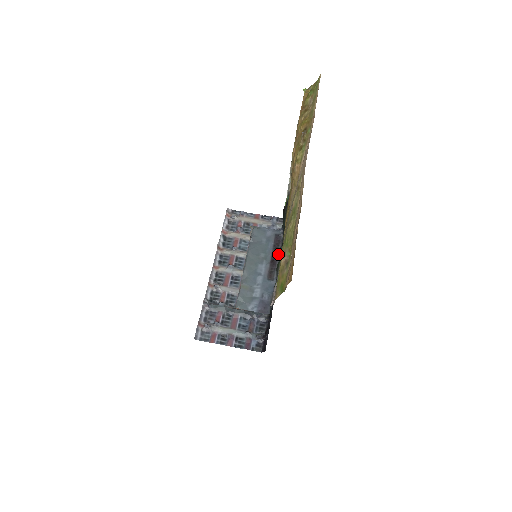
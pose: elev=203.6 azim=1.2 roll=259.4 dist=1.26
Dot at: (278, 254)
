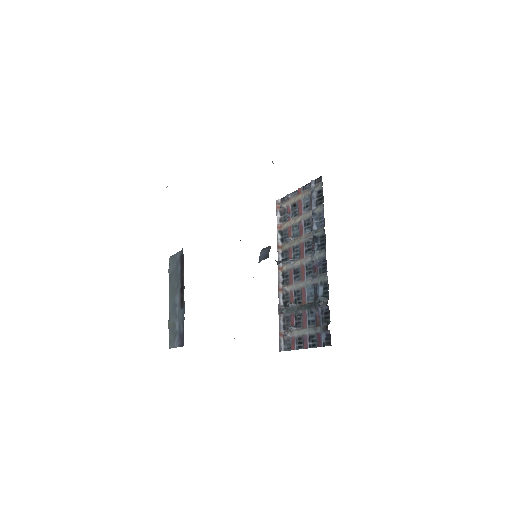
Dot at: (183, 277)
